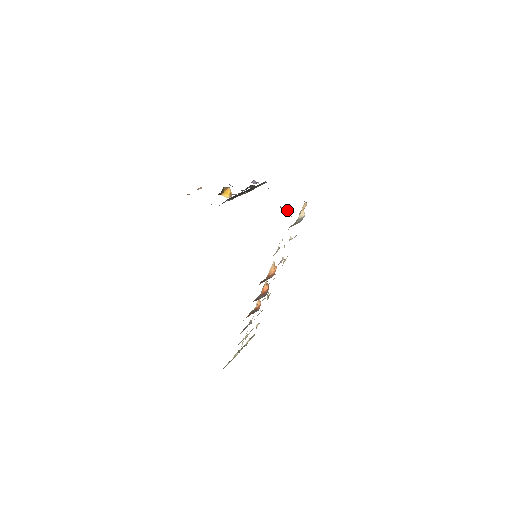
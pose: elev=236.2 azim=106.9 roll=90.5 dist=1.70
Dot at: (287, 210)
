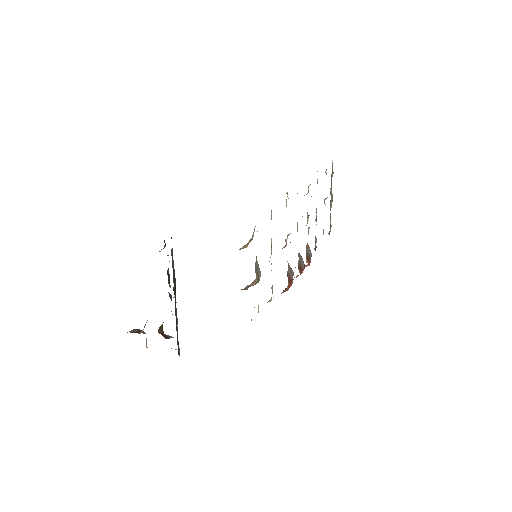
Dot at: occluded
